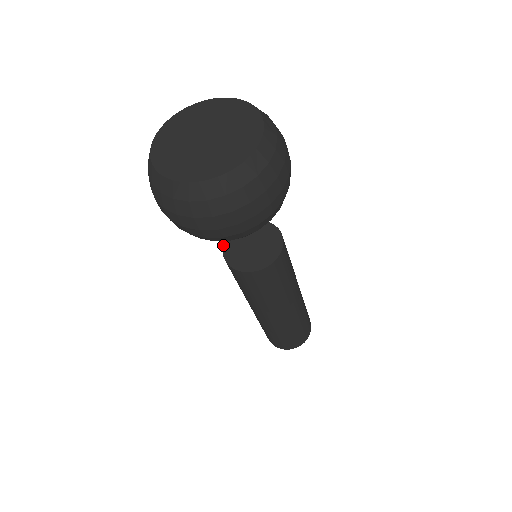
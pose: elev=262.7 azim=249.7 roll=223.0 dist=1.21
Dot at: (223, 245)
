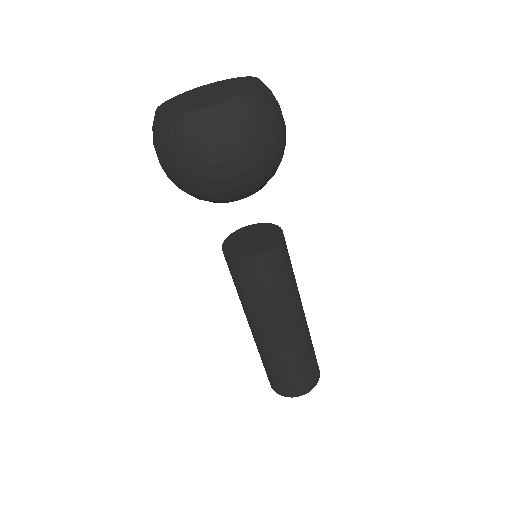
Dot at: (223, 242)
